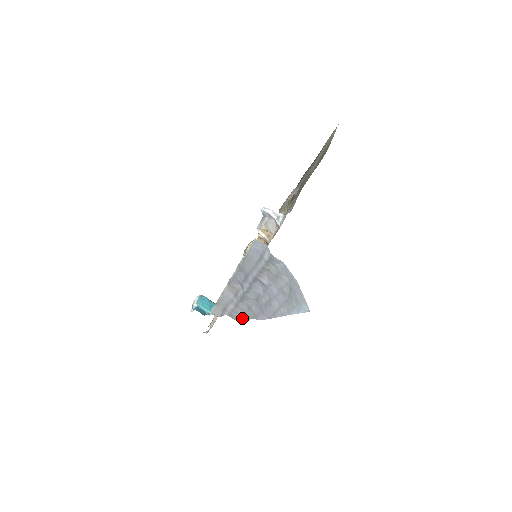
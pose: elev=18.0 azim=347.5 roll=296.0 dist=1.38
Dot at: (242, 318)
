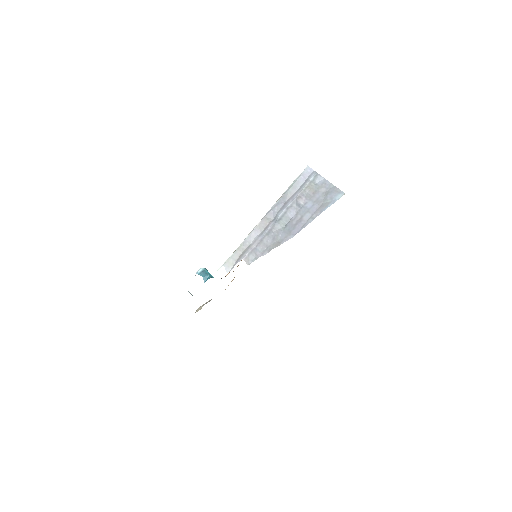
Dot at: (260, 256)
